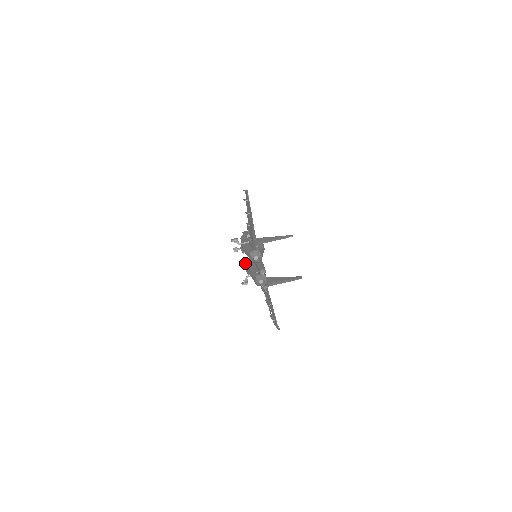
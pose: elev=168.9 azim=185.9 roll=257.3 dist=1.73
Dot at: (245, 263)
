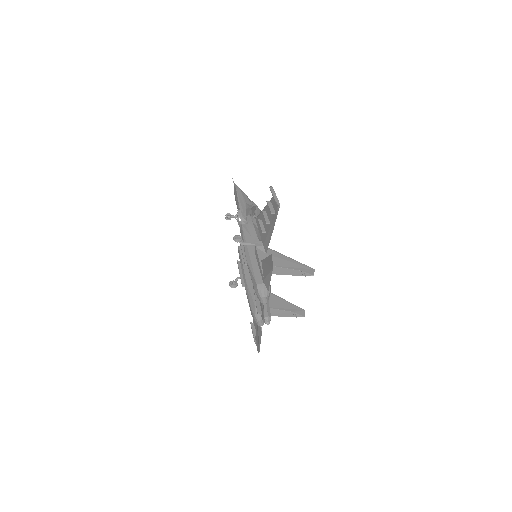
Dot at: (238, 248)
